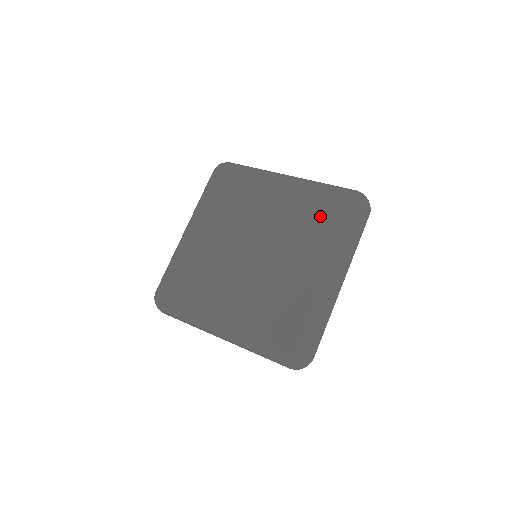
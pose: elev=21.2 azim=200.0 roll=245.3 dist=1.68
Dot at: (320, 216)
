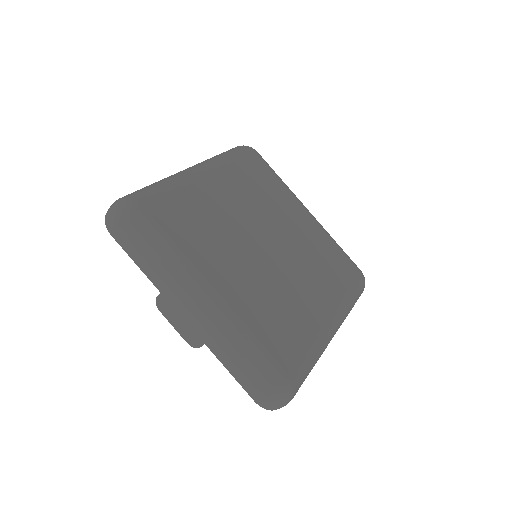
Dot at: (336, 268)
